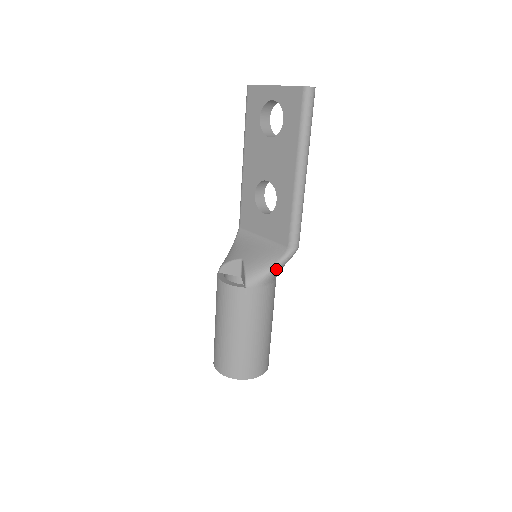
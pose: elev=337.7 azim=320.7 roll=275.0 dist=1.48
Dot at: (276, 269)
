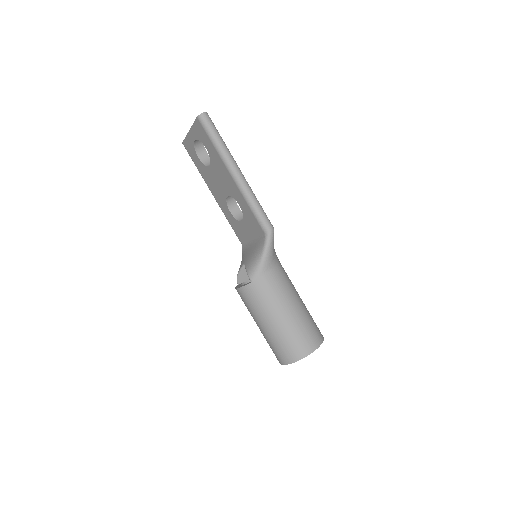
Dot at: (266, 255)
